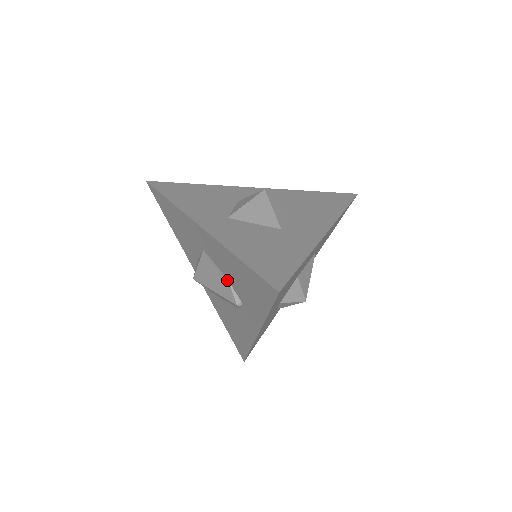
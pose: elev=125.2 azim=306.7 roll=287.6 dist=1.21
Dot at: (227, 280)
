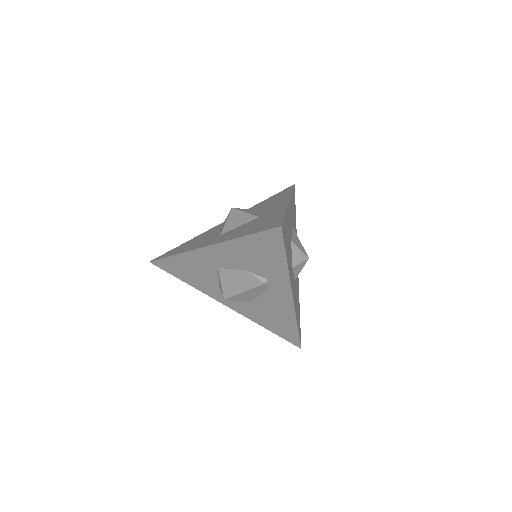
Dot at: (247, 272)
